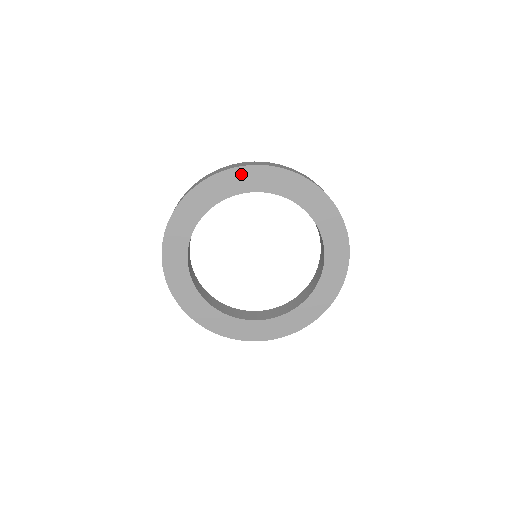
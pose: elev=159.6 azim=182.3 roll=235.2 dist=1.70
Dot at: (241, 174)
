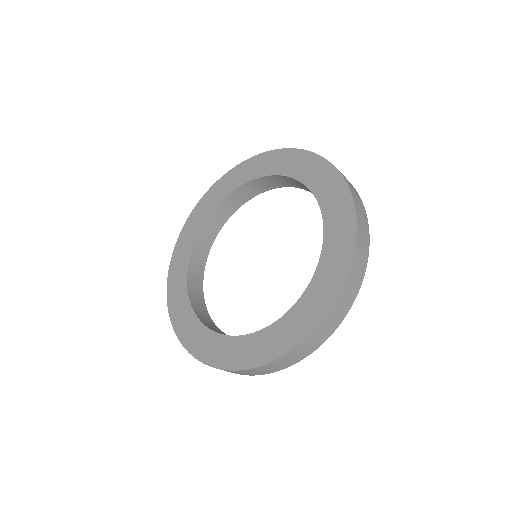
Dot at: (188, 228)
